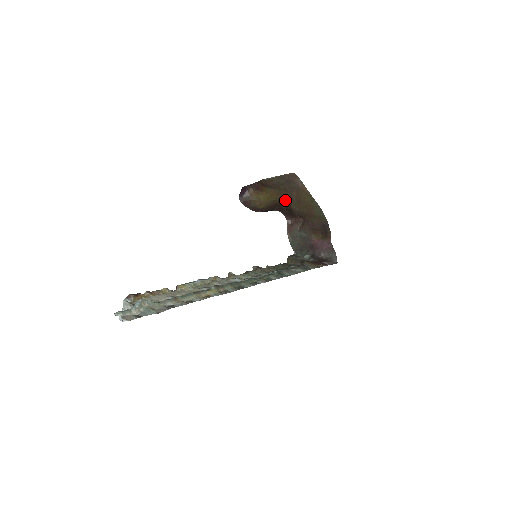
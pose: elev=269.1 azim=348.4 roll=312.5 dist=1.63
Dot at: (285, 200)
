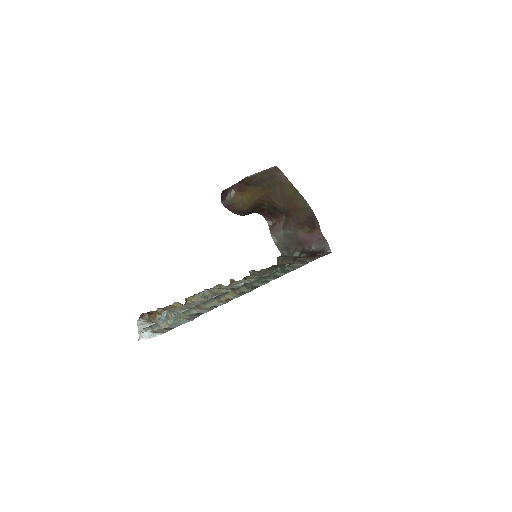
Dot at: (268, 197)
